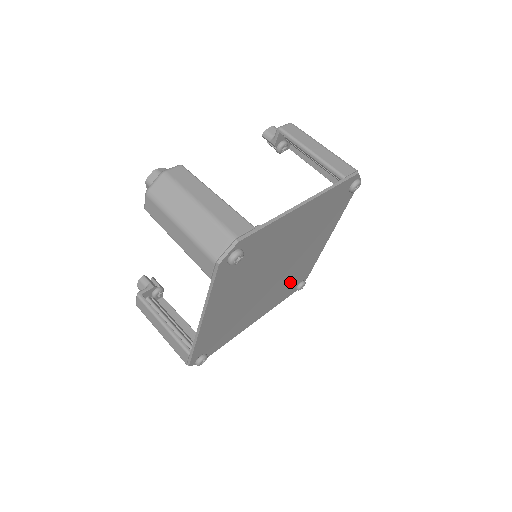
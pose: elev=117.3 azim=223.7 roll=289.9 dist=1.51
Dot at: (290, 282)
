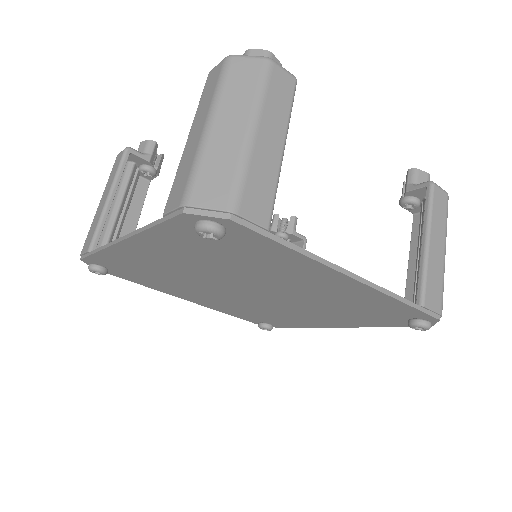
Dot at: (258, 313)
